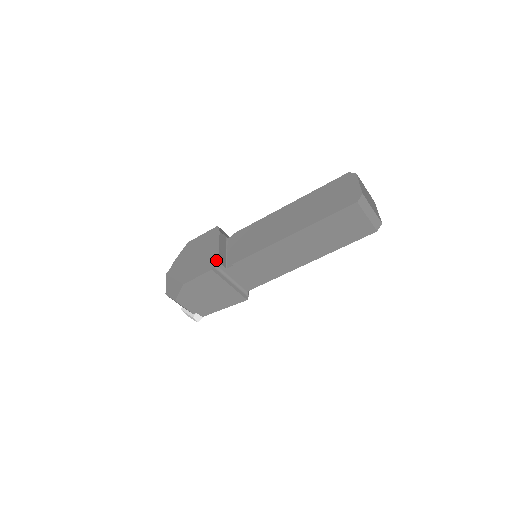
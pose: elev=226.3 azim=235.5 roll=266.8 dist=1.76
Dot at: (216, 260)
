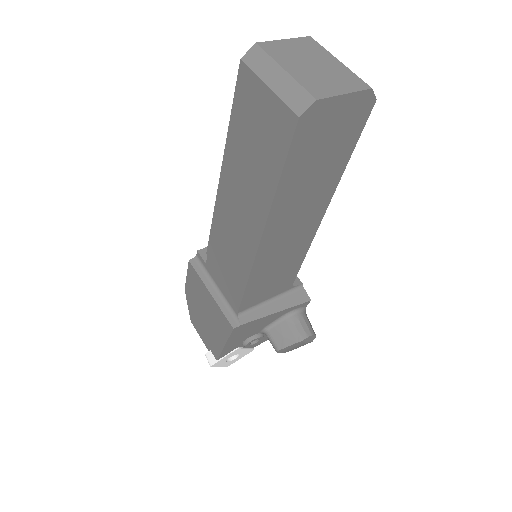
Dot at: (201, 251)
